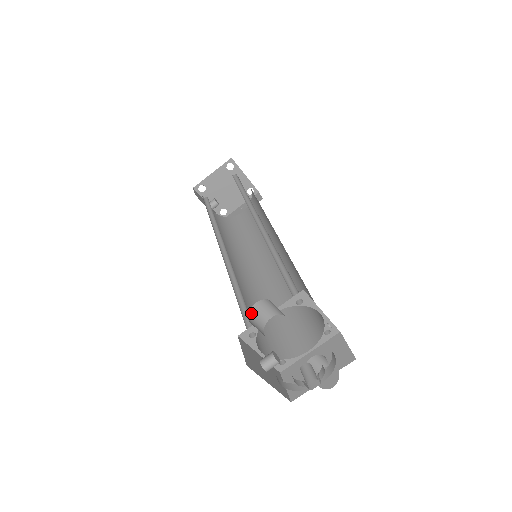
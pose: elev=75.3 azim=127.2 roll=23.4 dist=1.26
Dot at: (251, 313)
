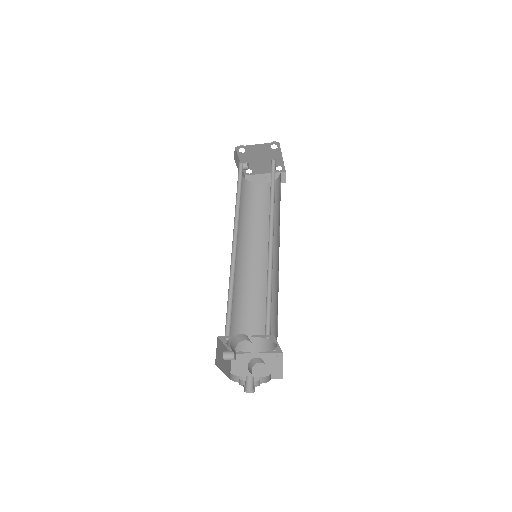
Dot at: (234, 338)
